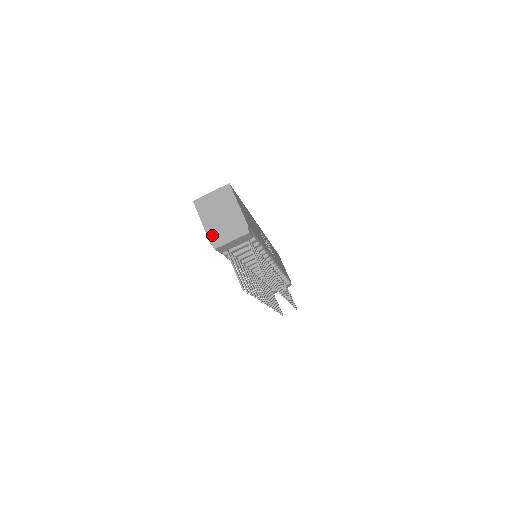
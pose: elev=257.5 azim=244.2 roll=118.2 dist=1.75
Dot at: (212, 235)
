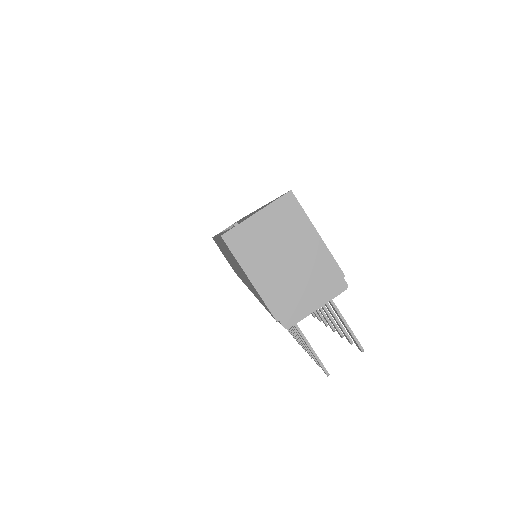
Dot at: (276, 302)
